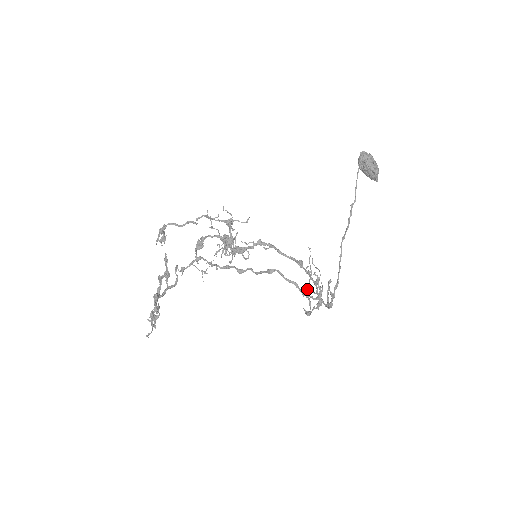
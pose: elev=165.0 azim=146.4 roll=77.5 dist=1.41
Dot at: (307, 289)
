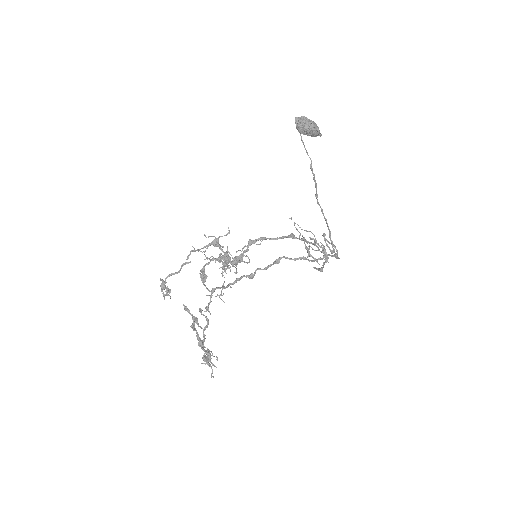
Dot at: occluded
